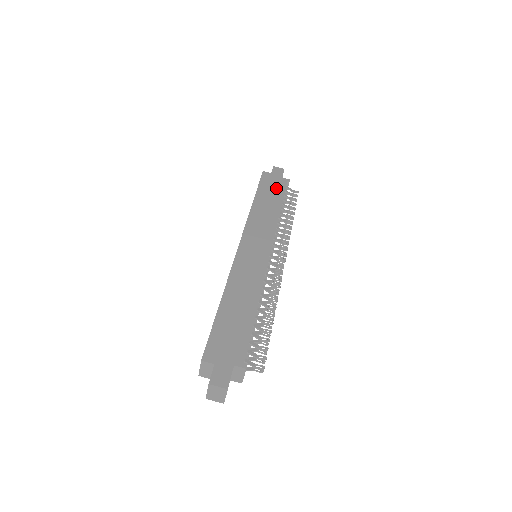
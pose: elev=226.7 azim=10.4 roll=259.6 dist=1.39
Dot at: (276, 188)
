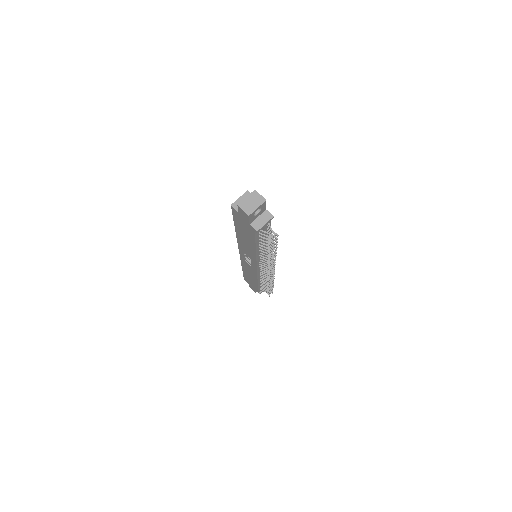
Dot at: occluded
